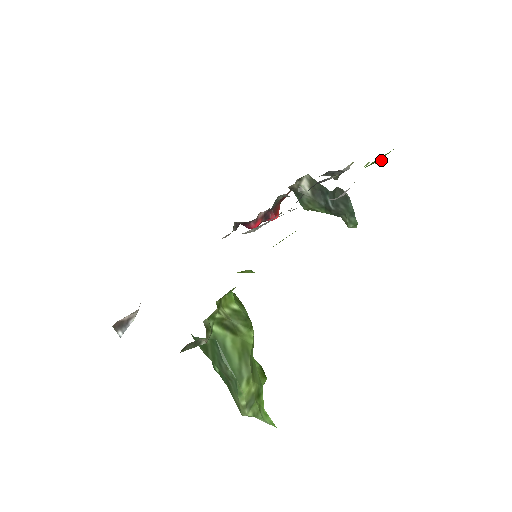
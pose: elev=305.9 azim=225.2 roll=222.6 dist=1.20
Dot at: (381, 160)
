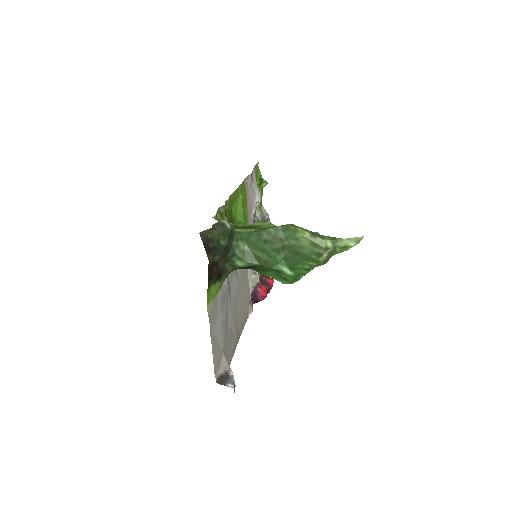
Dot at: (264, 180)
